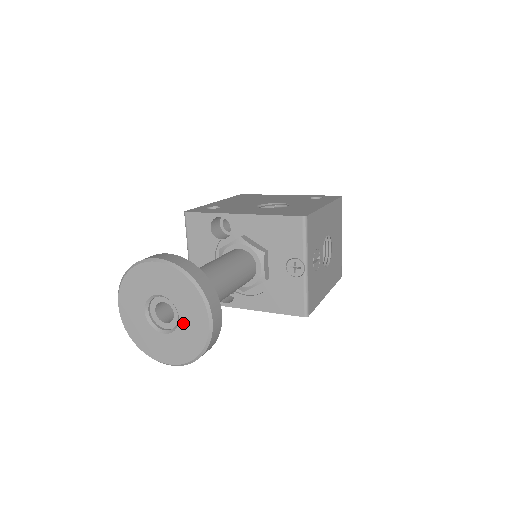
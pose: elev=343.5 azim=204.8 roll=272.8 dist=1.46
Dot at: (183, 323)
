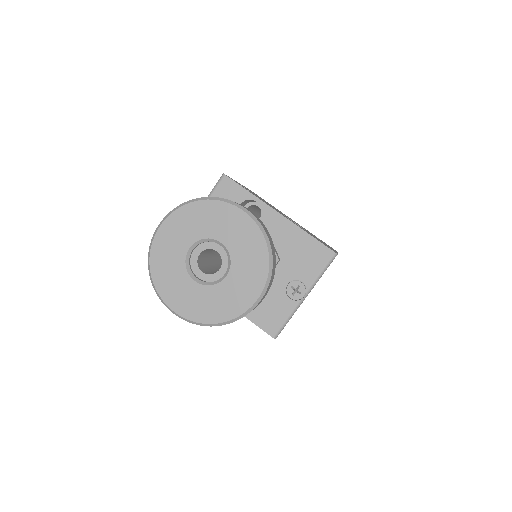
Dot at: (227, 284)
